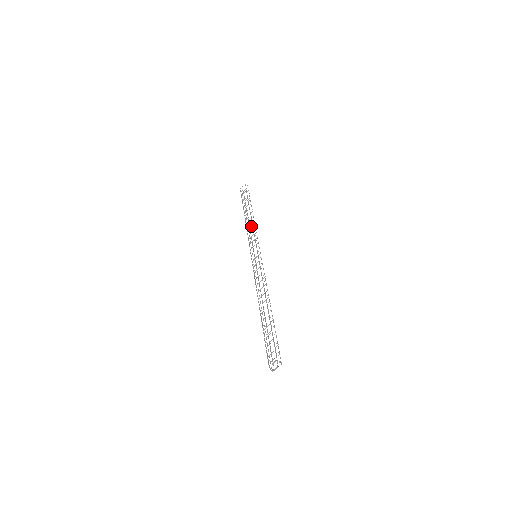
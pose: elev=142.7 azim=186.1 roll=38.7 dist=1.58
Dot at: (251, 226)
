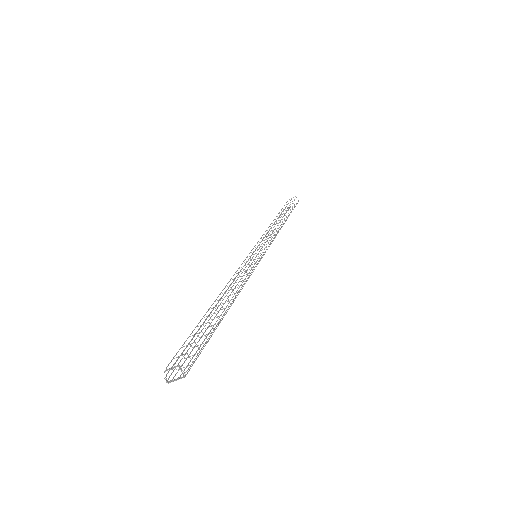
Dot at: (274, 232)
